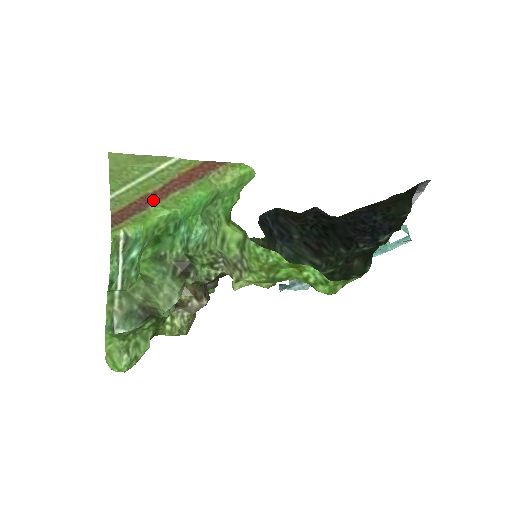
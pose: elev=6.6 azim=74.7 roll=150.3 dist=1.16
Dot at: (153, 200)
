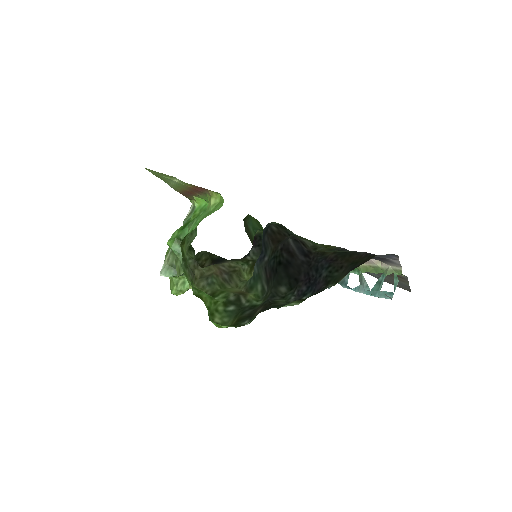
Dot at: (192, 193)
